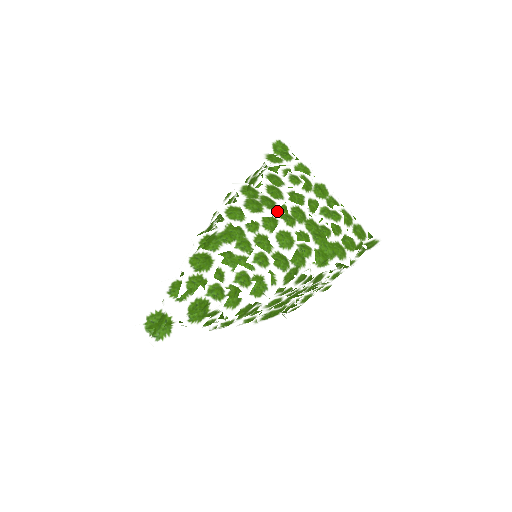
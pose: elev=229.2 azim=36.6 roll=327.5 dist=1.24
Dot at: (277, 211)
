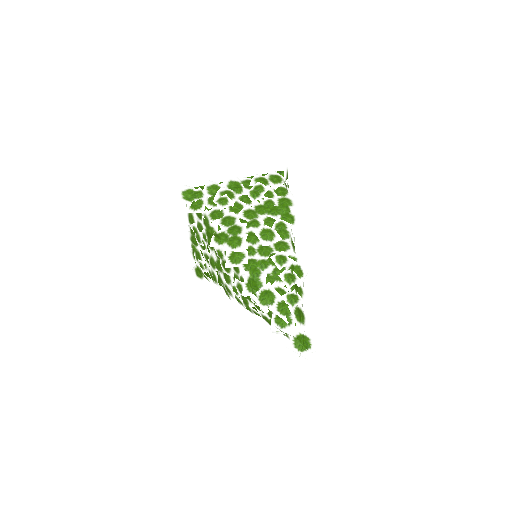
Dot at: (244, 228)
